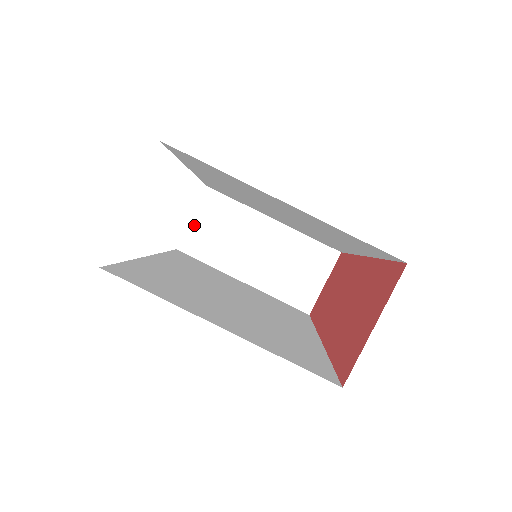
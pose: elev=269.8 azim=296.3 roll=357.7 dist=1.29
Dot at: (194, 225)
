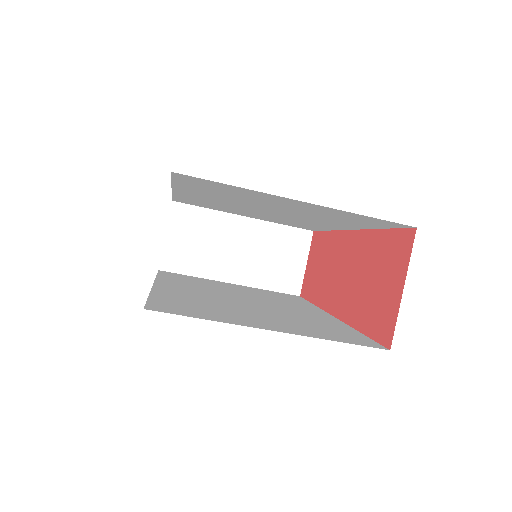
Dot at: (170, 242)
